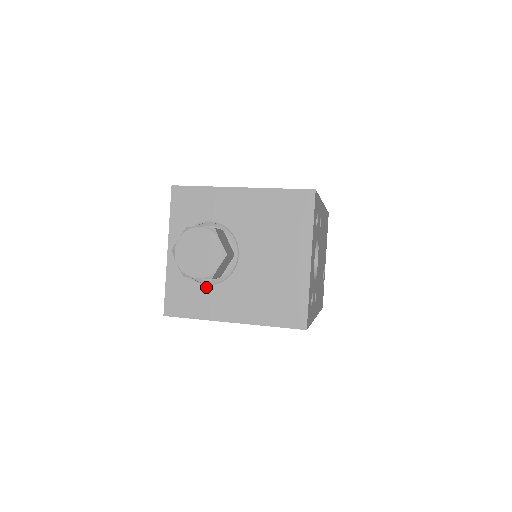
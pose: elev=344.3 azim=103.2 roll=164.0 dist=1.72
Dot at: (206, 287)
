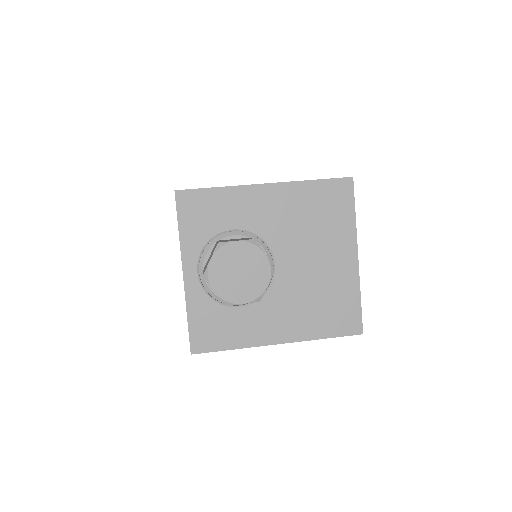
Dot at: (240, 309)
